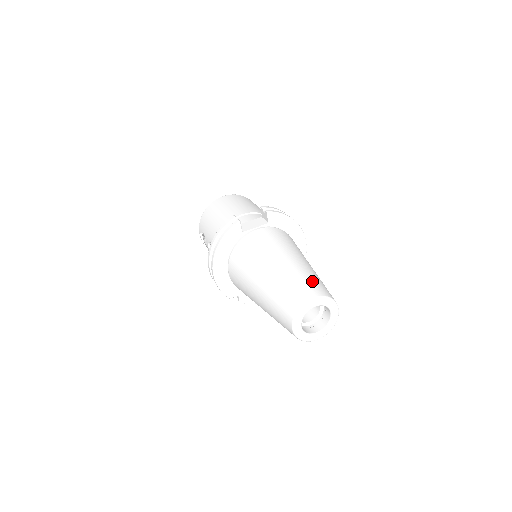
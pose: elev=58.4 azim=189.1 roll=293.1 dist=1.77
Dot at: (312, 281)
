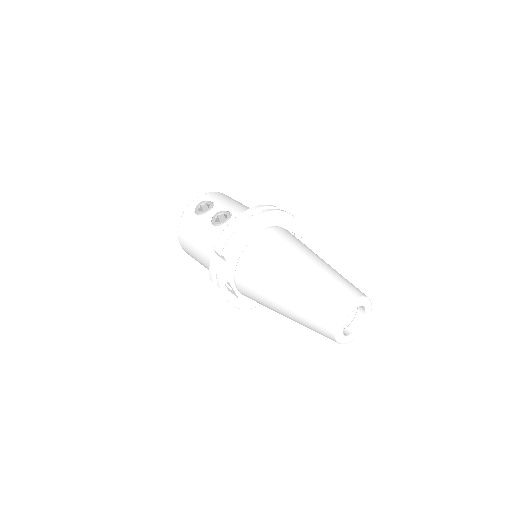
Dot at: occluded
